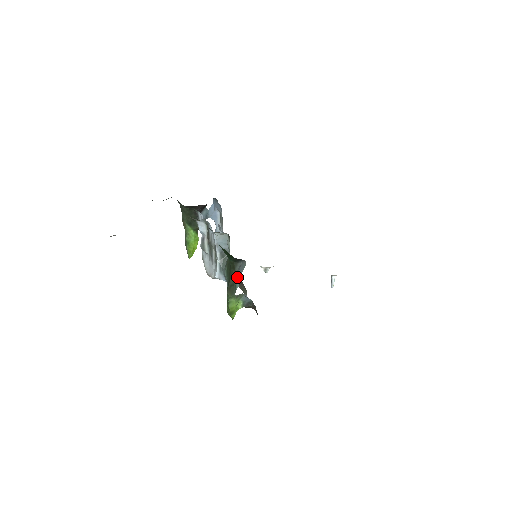
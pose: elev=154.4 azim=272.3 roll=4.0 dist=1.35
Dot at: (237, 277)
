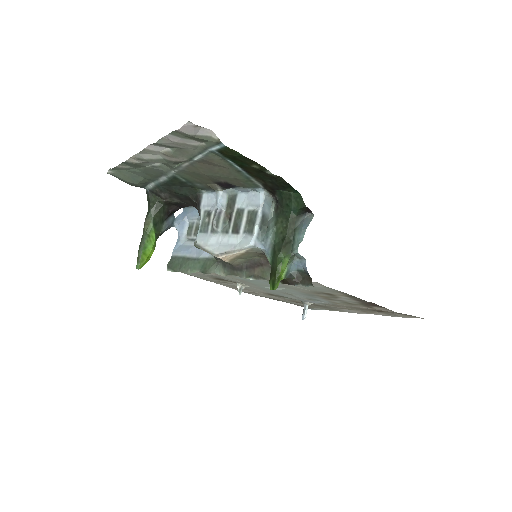
Dot at: (301, 230)
